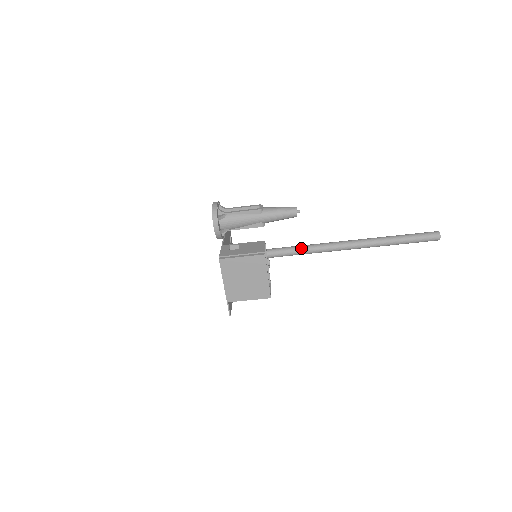
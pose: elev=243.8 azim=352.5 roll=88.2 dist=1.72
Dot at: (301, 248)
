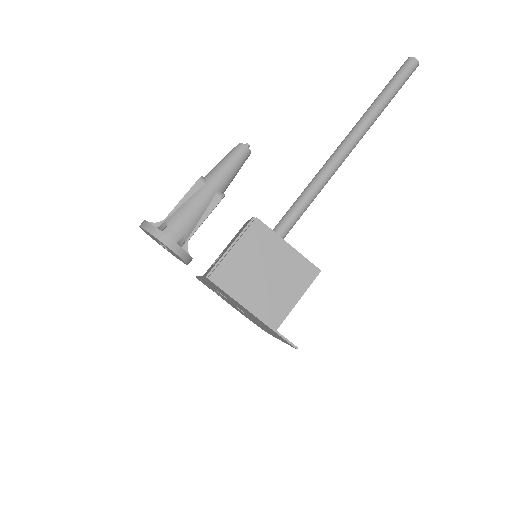
Dot at: (296, 203)
